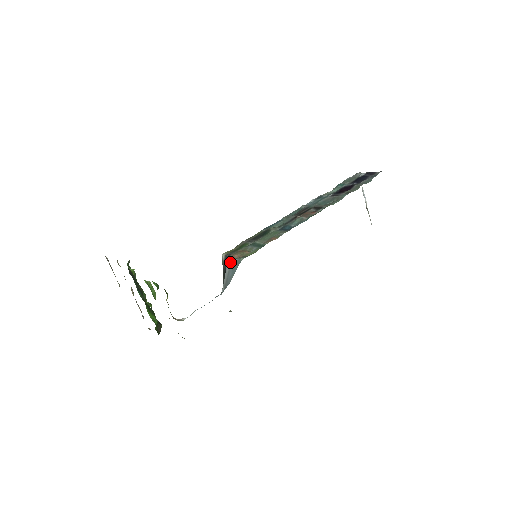
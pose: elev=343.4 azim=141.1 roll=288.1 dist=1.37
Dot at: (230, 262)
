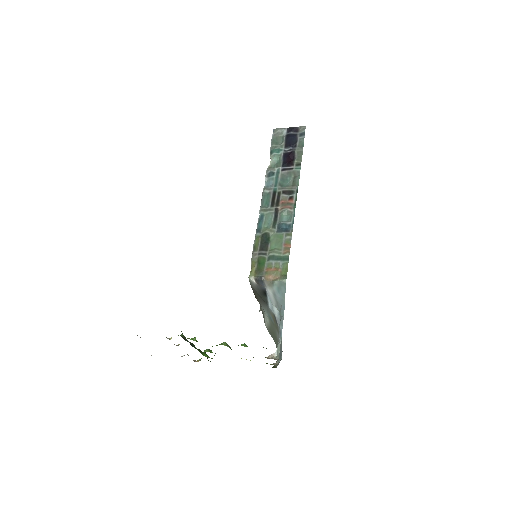
Dot at: (268, 285)
